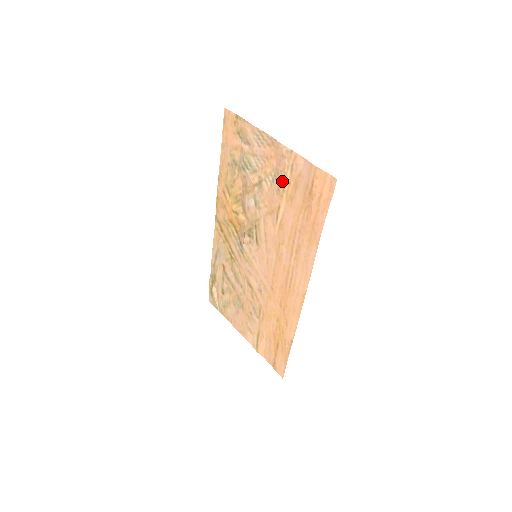
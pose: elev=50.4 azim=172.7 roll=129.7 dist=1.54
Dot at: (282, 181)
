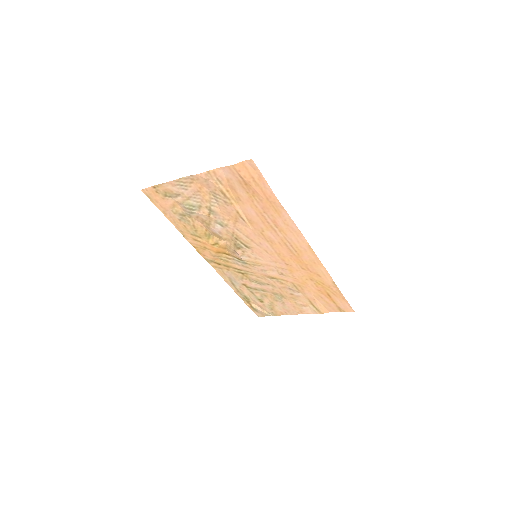
Dot at: (222, 195)
